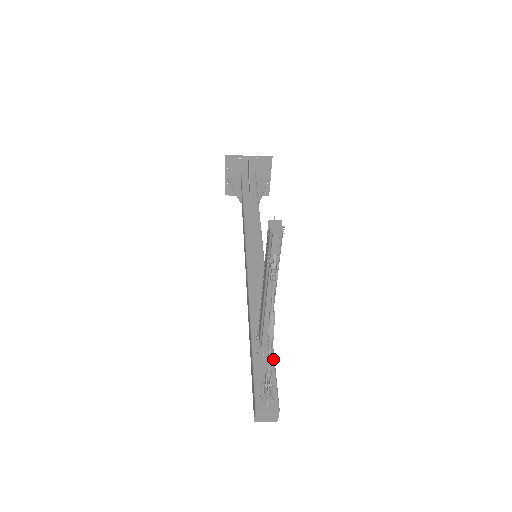
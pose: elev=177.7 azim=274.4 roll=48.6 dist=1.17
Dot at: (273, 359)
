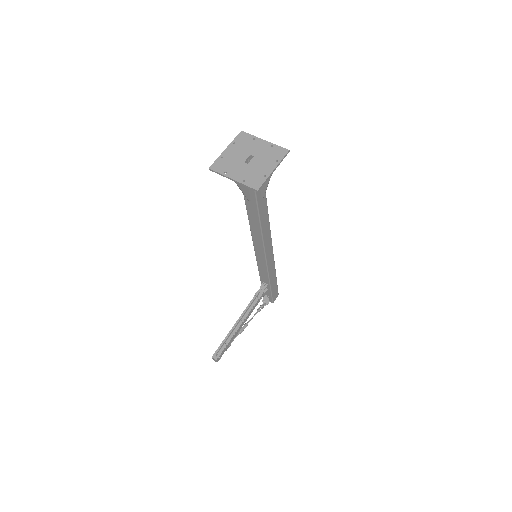
Dot at: (270, 291)
